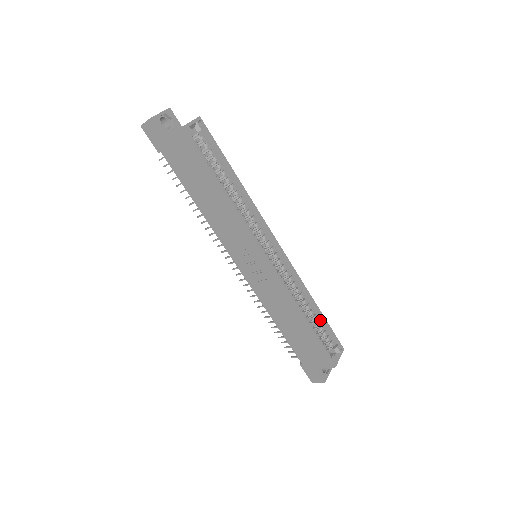
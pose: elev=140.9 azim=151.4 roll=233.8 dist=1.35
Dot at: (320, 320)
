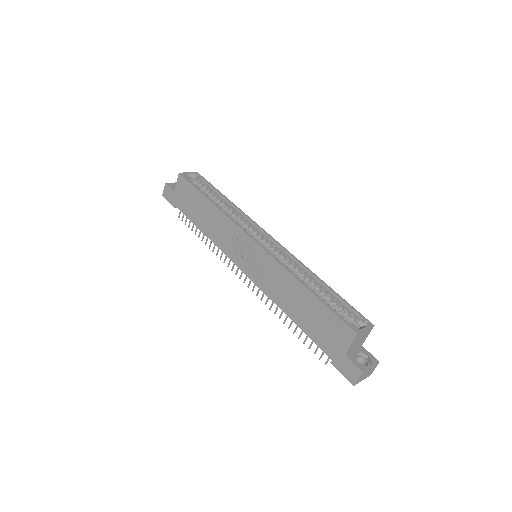
Dot at: (333, 297)
